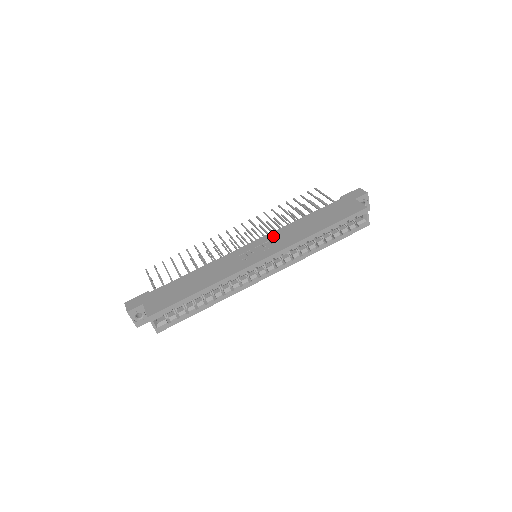
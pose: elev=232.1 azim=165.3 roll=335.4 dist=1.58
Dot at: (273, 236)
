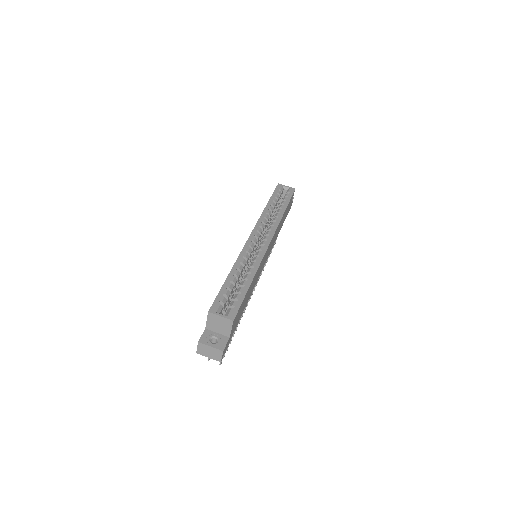
Dot at: occluded
